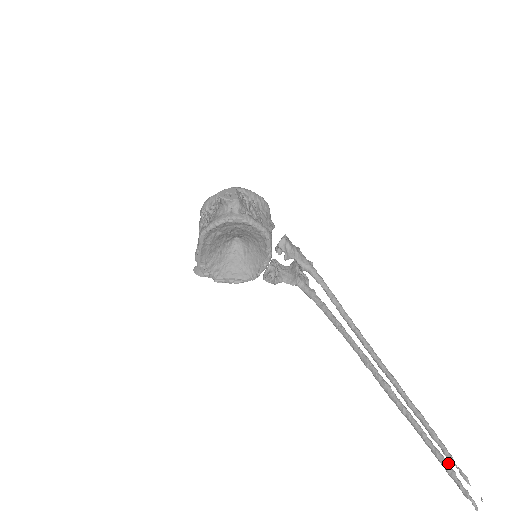
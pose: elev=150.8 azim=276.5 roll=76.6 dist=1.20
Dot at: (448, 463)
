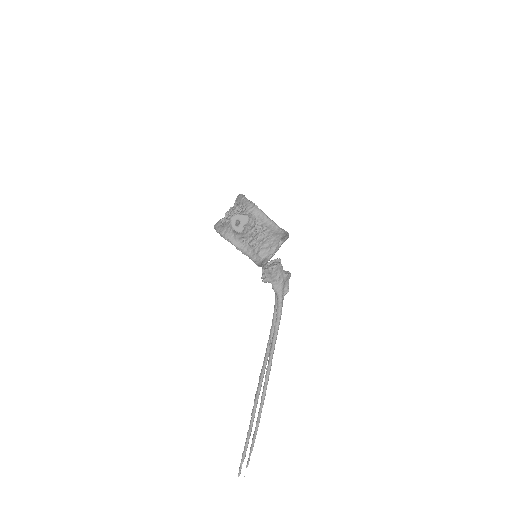
Dot at: (245, 452)
